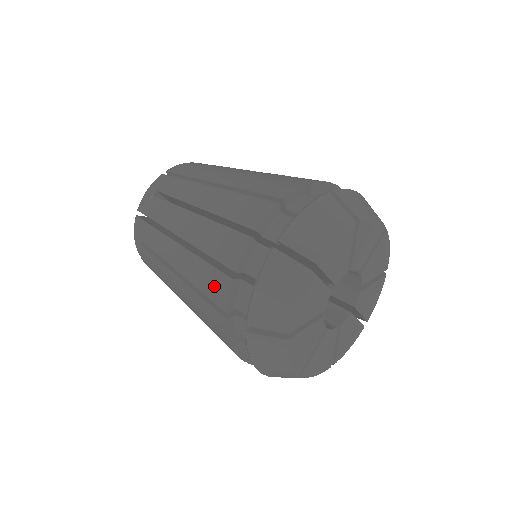
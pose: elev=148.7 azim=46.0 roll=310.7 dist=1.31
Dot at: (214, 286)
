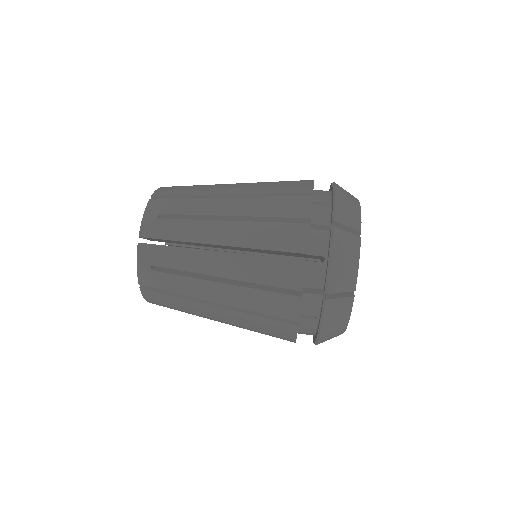
Dot at: (278, 329)
